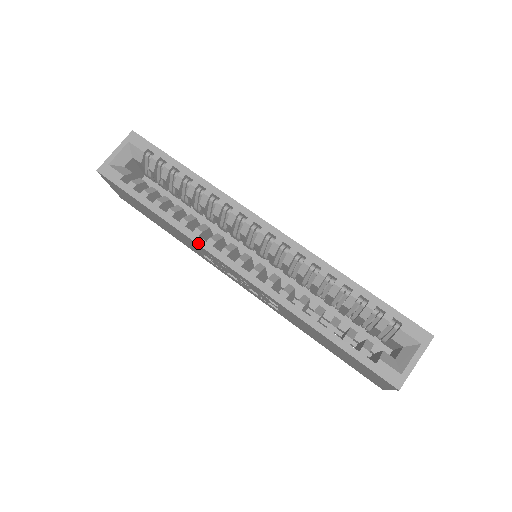
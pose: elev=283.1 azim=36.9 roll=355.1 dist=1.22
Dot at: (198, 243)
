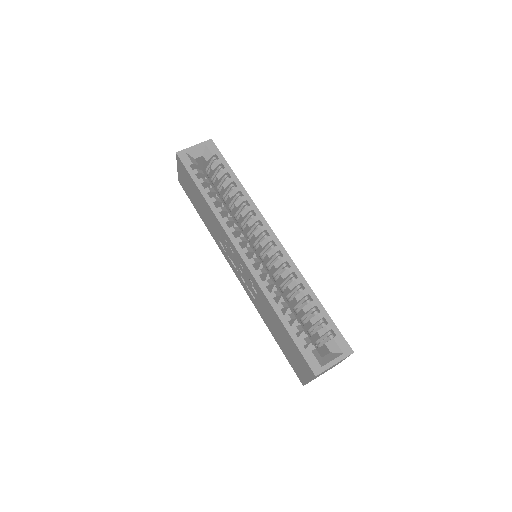
Dot at: (223, 226)
